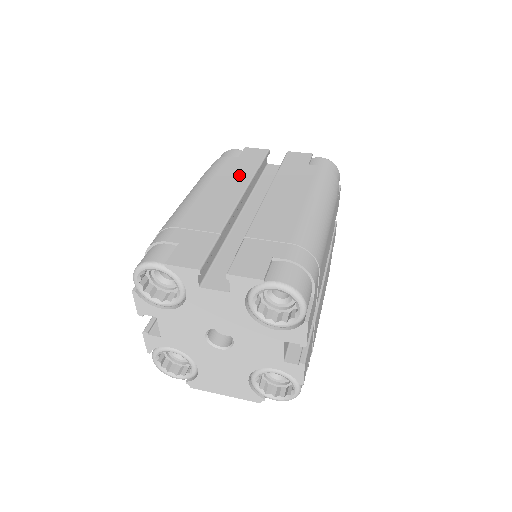
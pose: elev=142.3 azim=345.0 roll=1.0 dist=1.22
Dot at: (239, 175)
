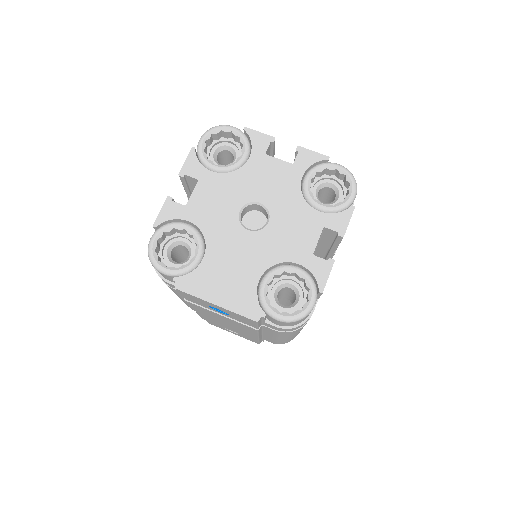
Dot at: occluded
